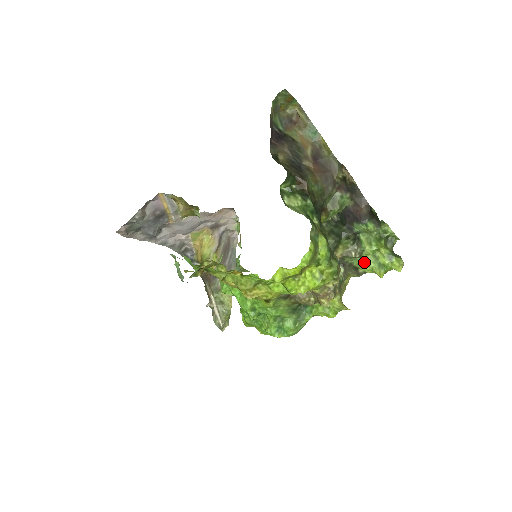
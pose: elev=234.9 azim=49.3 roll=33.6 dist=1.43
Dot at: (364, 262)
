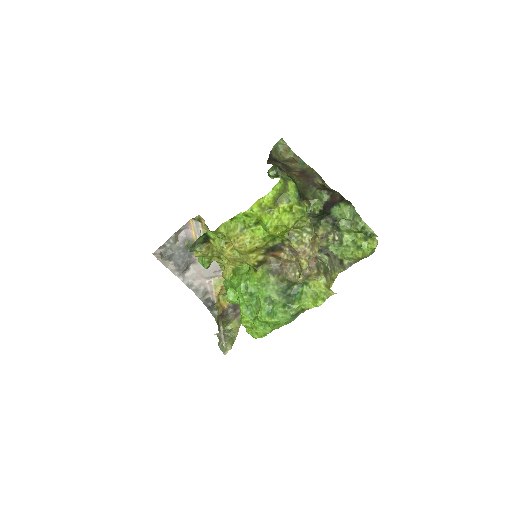
Dot at: (345, 249)
